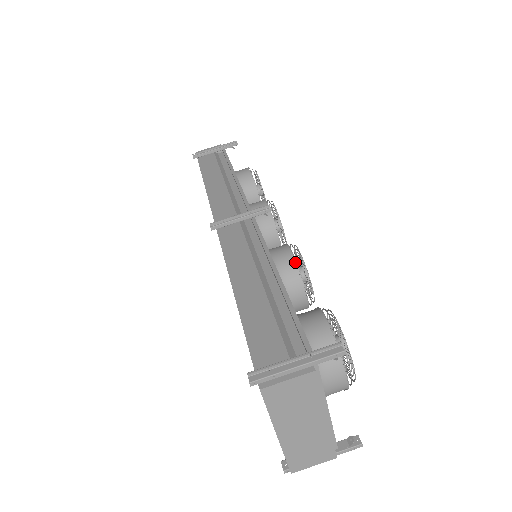
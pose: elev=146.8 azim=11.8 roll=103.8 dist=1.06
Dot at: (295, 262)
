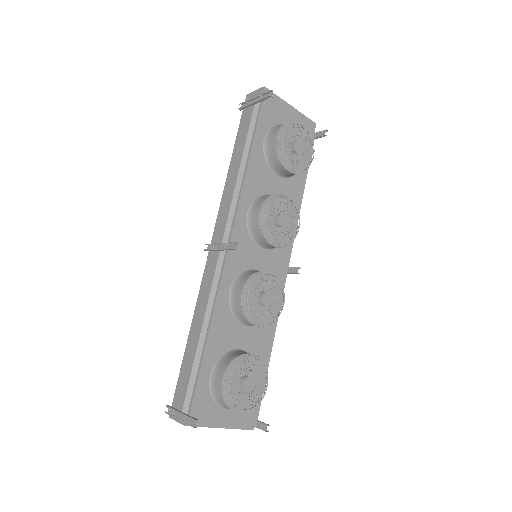
Dot at: (241, 306)
